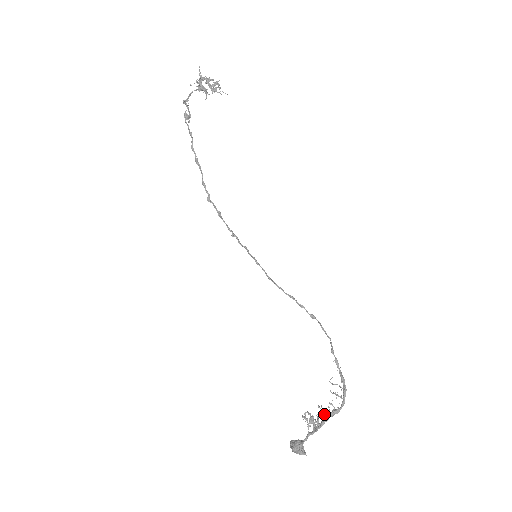
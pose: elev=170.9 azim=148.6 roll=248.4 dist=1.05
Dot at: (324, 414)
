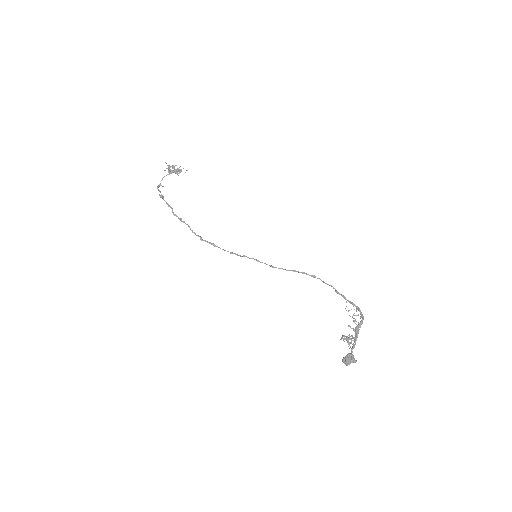
Dot at: (355, 328)
